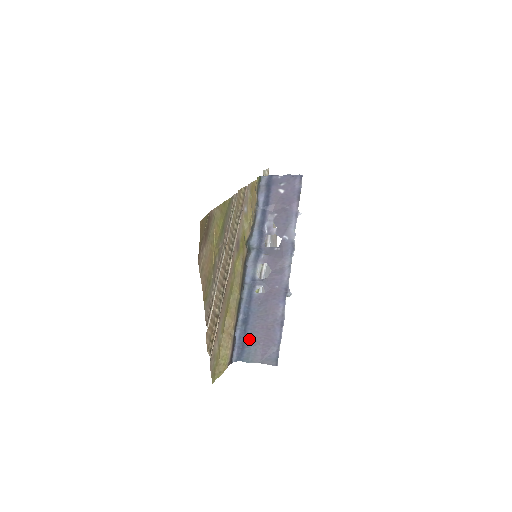
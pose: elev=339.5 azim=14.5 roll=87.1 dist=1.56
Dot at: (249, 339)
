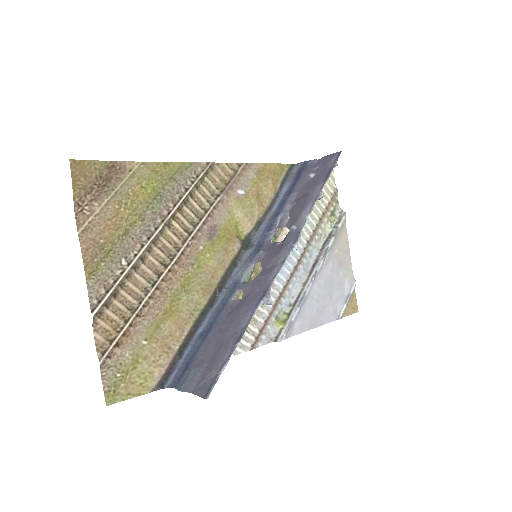
Dot at: (196, 358)
